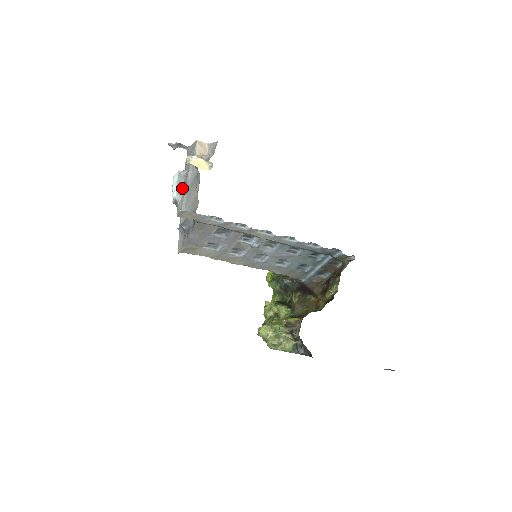
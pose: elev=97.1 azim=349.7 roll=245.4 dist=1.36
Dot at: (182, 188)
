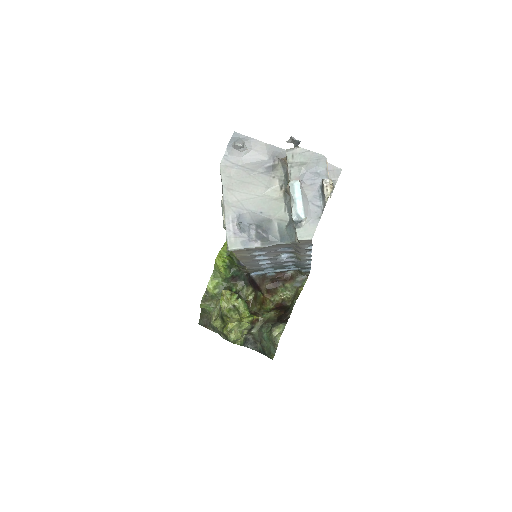
Dot at: (309, 209)
